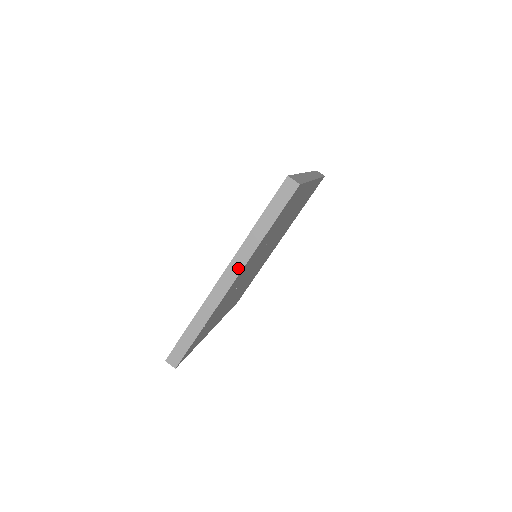
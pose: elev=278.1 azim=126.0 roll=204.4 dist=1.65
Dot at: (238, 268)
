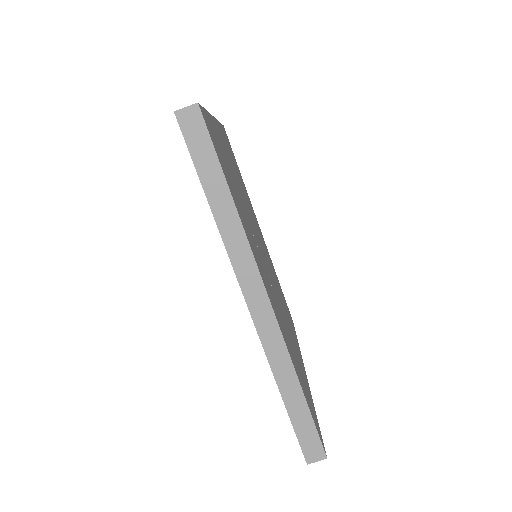
Dot at: (252, 275)
